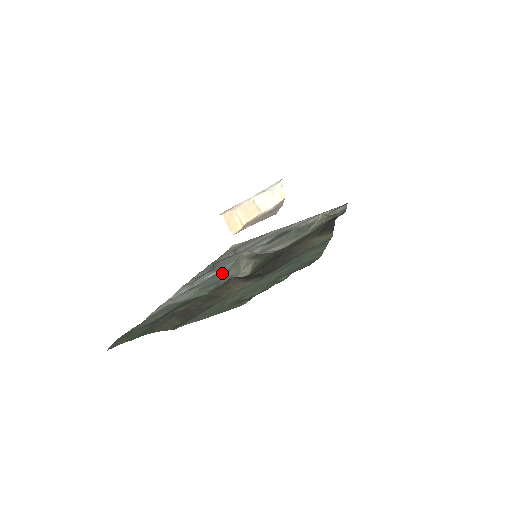
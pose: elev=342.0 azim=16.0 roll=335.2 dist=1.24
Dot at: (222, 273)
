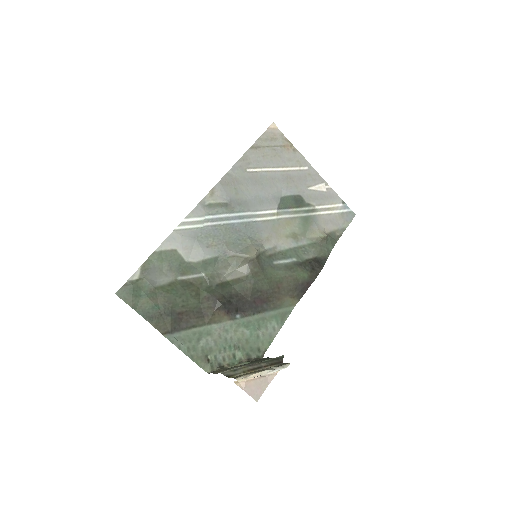
Dot at: (228, 239)
